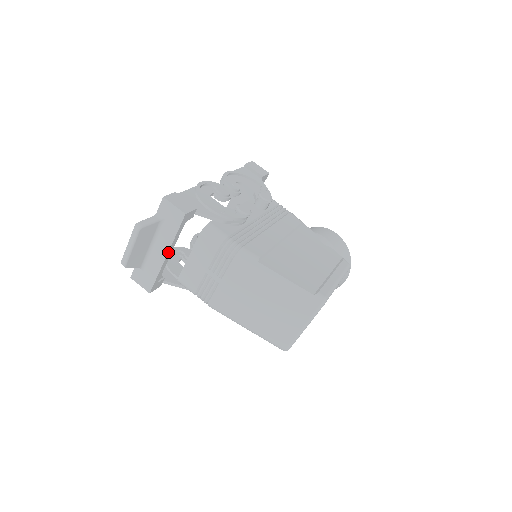
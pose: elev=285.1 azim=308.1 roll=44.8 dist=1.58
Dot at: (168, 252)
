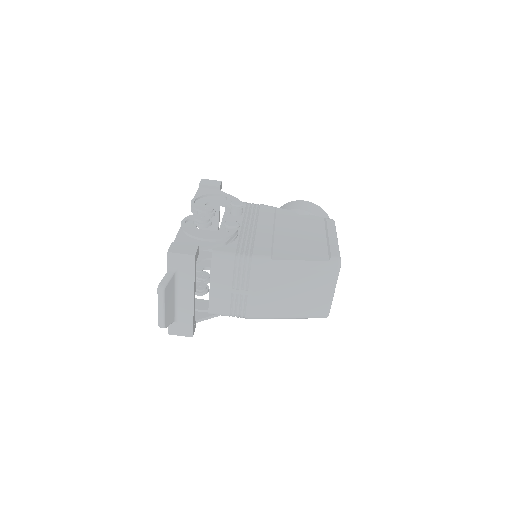
Dot at: (194, 295)
